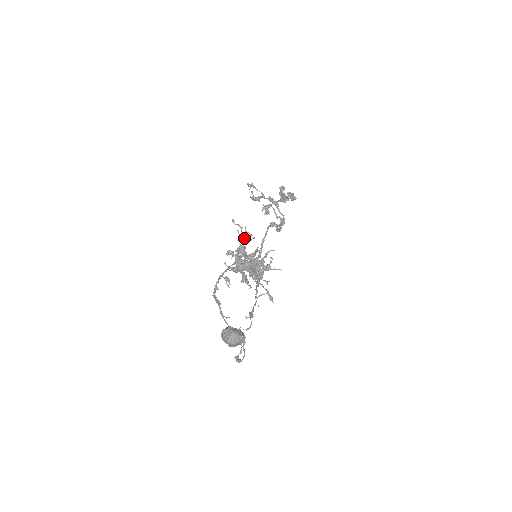
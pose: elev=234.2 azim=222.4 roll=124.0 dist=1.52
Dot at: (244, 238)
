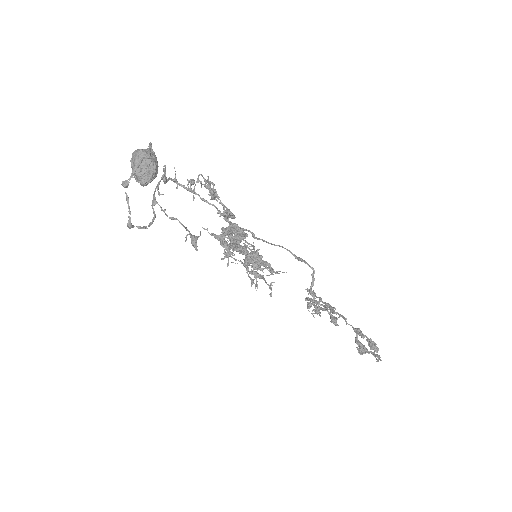
Dot at: occluded
